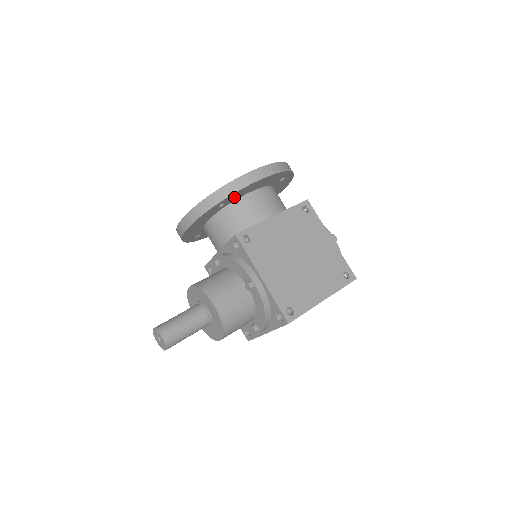
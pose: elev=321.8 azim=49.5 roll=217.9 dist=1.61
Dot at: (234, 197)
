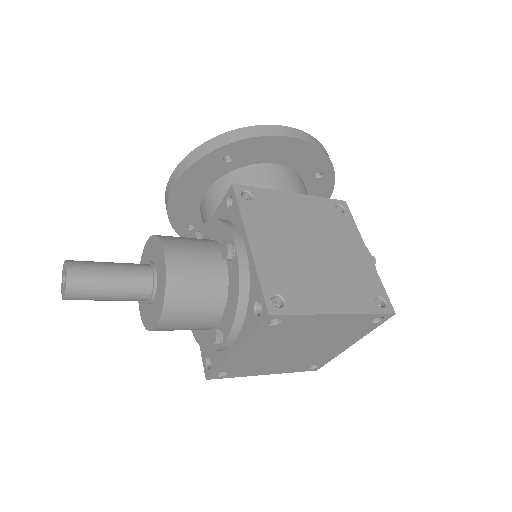
Dot at: (248, 153)
